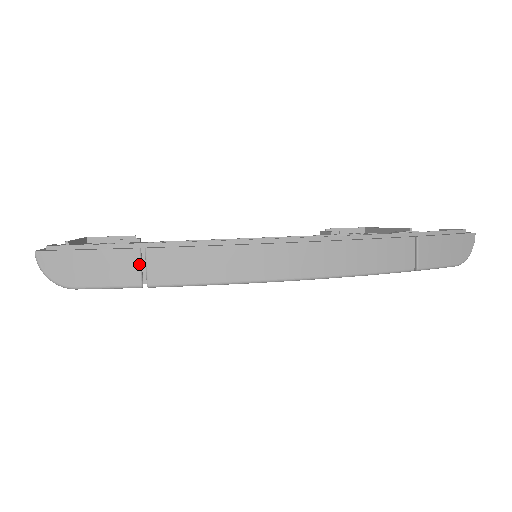
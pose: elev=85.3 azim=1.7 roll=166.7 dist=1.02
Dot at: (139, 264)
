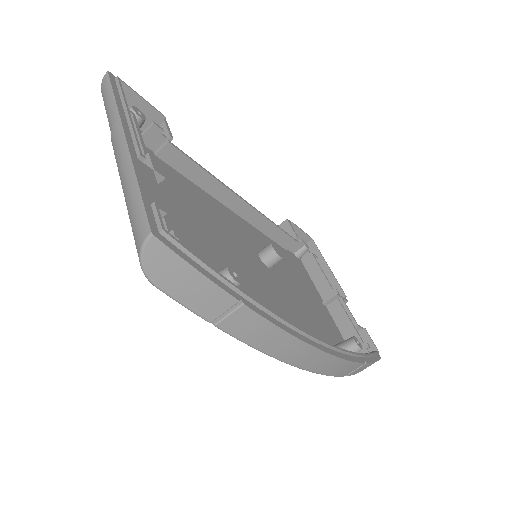
Dot at: (227, 310)
